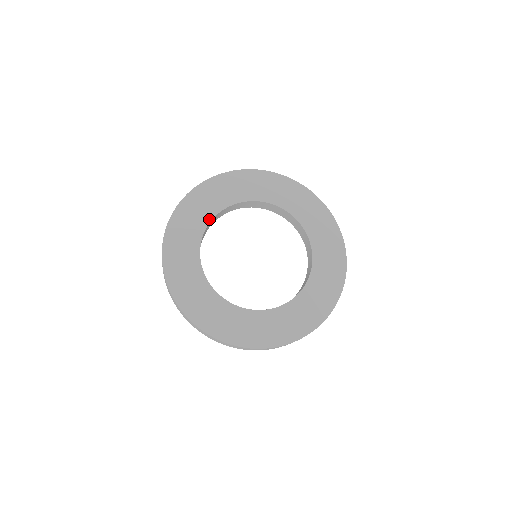
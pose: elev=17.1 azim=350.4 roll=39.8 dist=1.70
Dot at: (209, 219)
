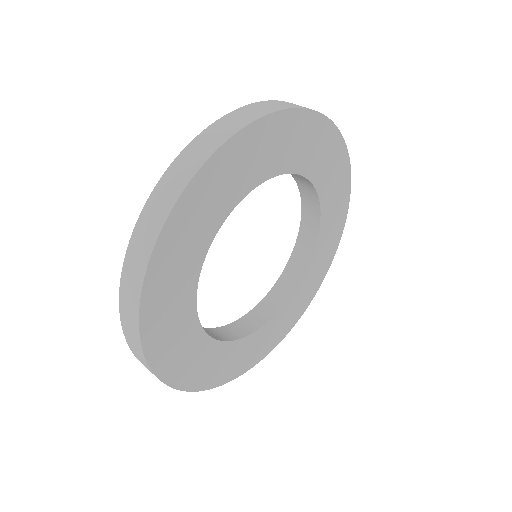
Dot at: (237, 200)
